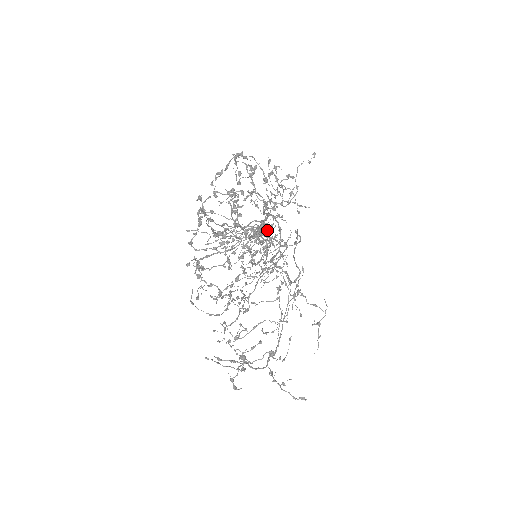
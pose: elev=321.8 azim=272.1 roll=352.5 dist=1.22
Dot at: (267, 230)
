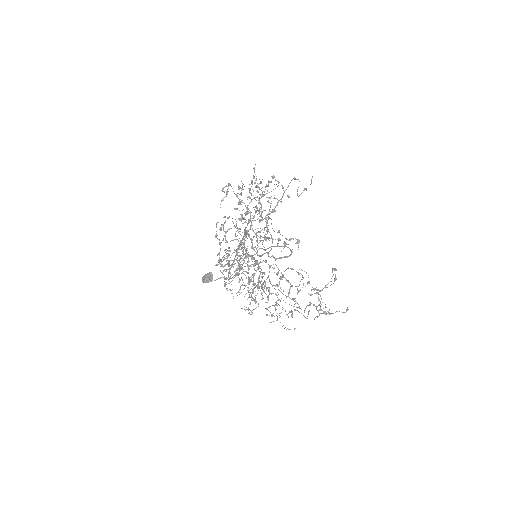
Dot at: (210, 276)
